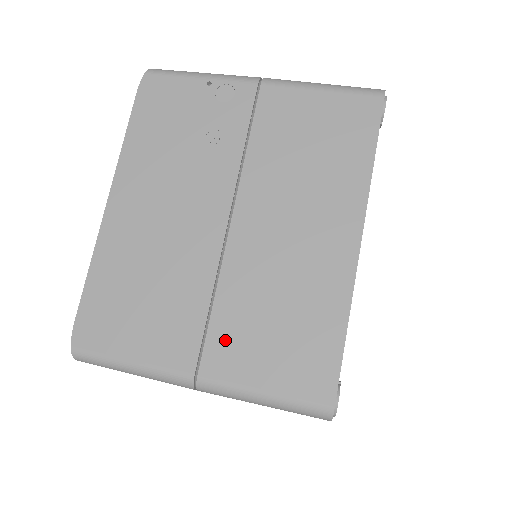
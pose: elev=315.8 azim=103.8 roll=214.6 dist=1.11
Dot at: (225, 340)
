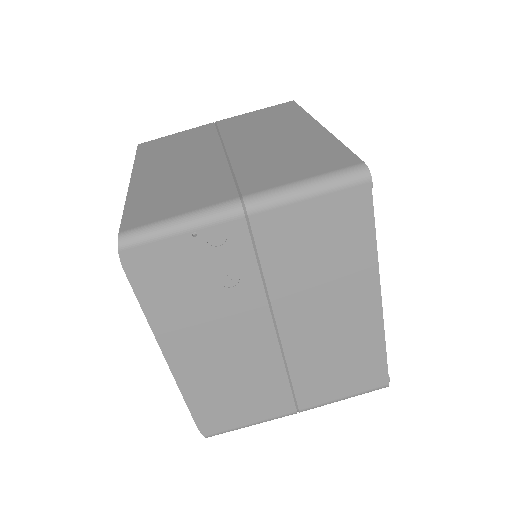
Dot at: (308, 389)
